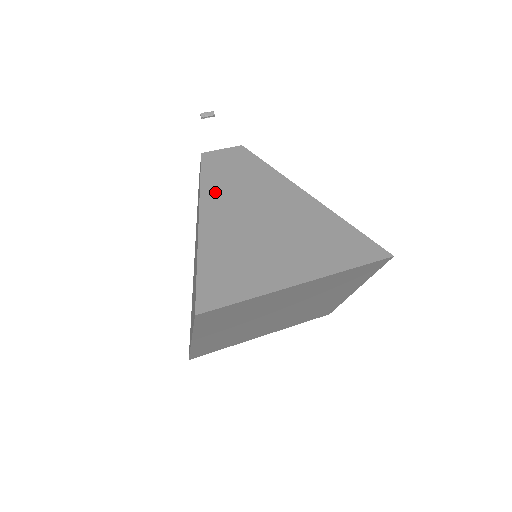
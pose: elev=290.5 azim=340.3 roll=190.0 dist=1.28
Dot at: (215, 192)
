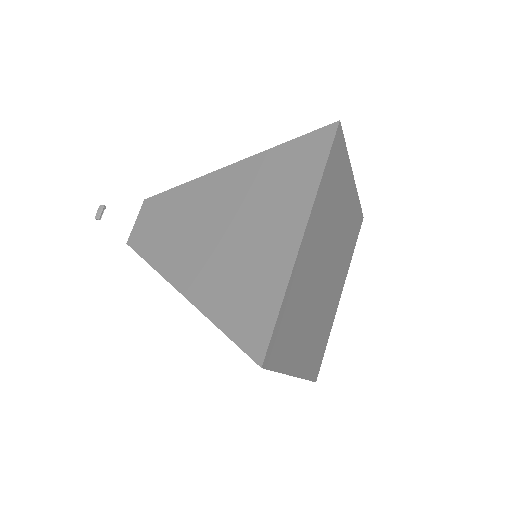
Dot at: (166, 257)
